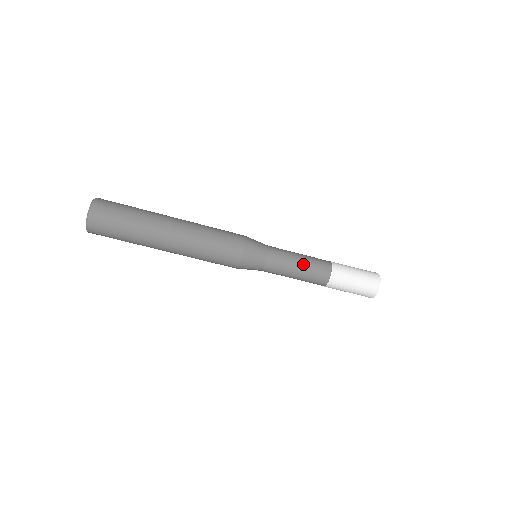
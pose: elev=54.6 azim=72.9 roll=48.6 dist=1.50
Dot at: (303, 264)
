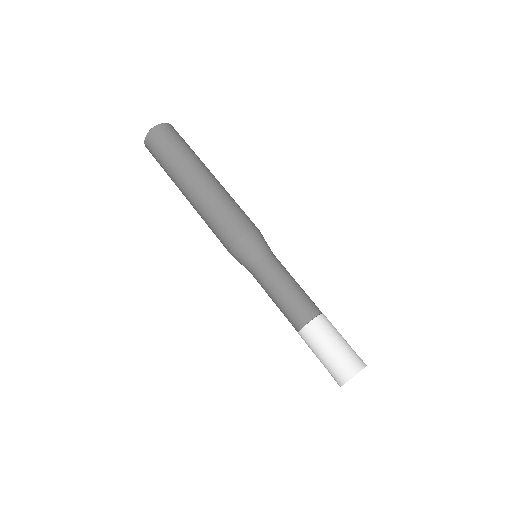
Dot at: (297, 286)
